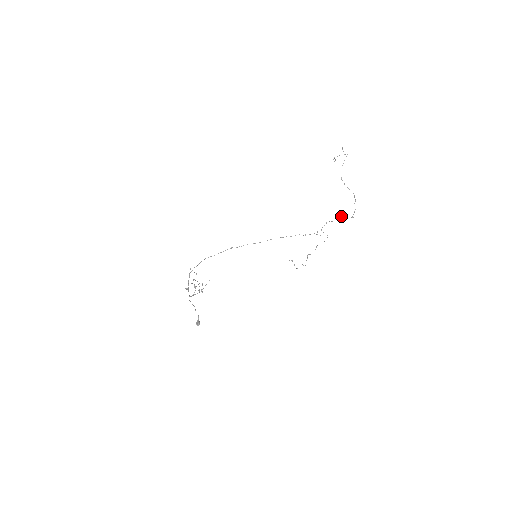
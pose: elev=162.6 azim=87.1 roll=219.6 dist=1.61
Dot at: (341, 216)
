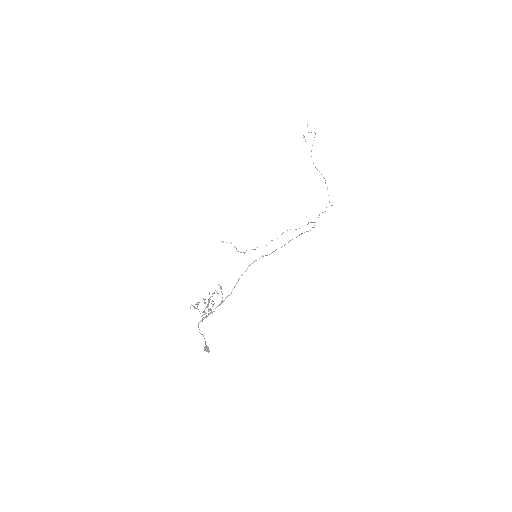
Dot at: occluded
